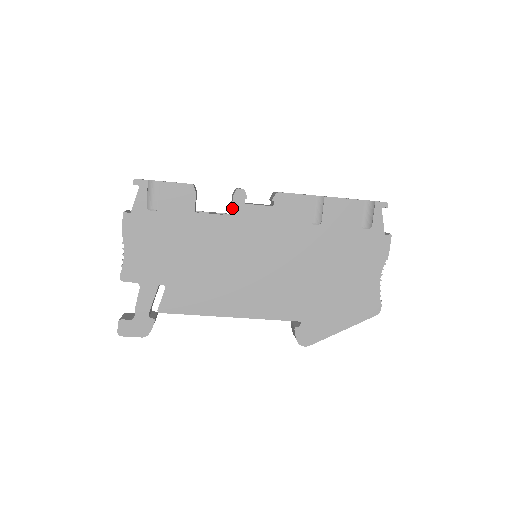
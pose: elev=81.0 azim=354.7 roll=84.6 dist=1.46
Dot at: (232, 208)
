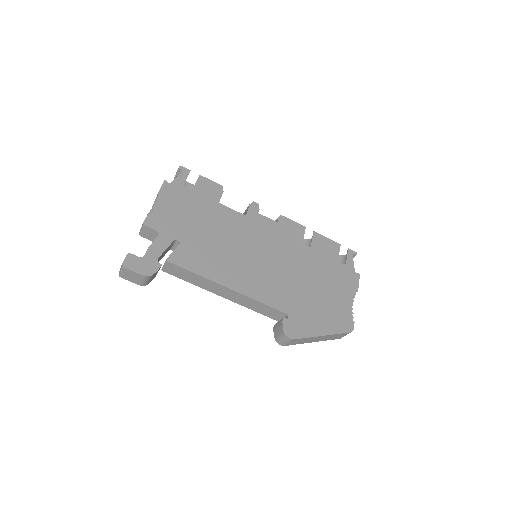
Dot at: (247, 211)
